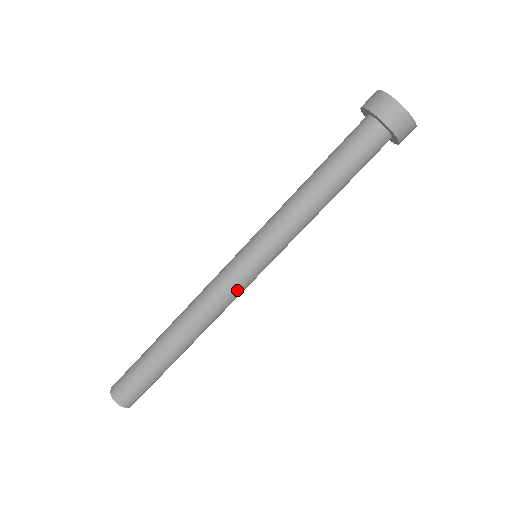
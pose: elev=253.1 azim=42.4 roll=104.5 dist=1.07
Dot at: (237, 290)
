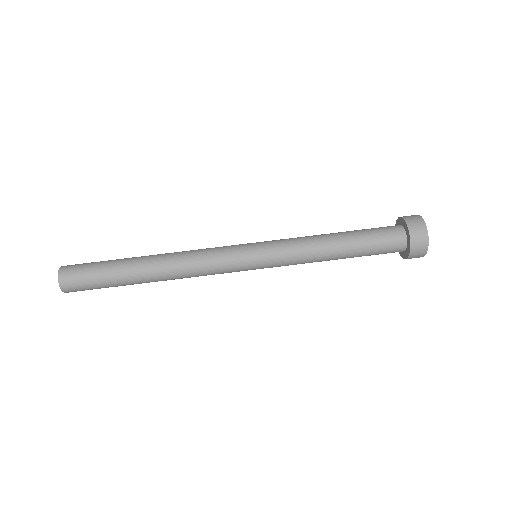
Dot at: (226, 272)
